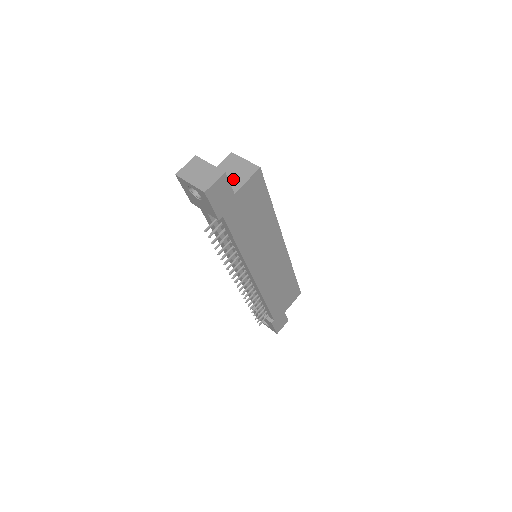
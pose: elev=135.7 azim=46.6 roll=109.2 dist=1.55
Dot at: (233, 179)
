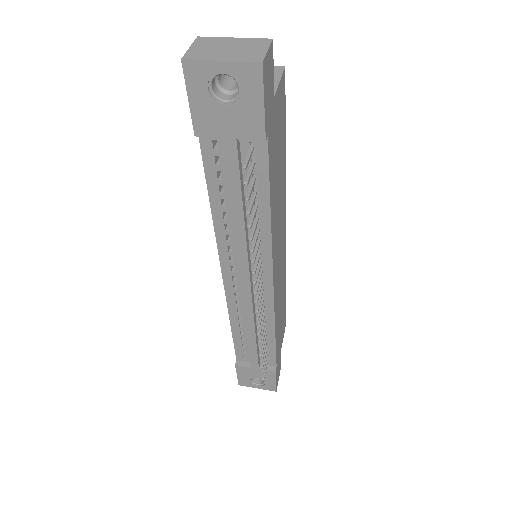
Dot at: occluded
